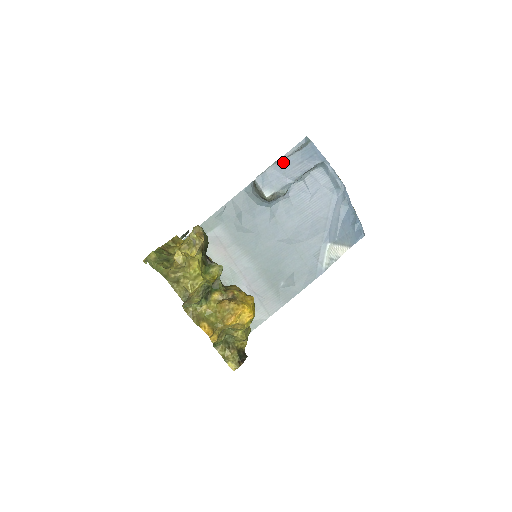
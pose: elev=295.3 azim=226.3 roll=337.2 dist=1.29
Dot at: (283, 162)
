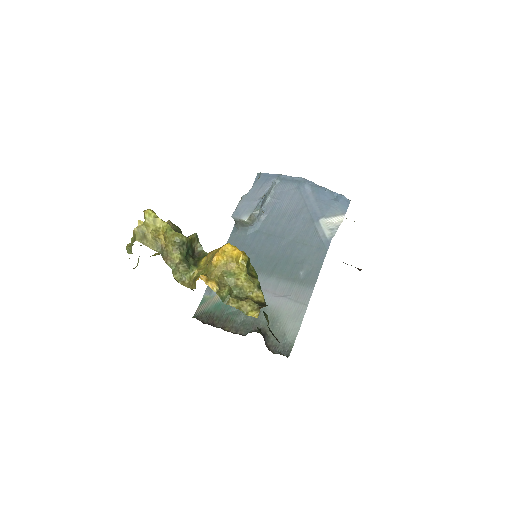
Dot at: (247, 195)
